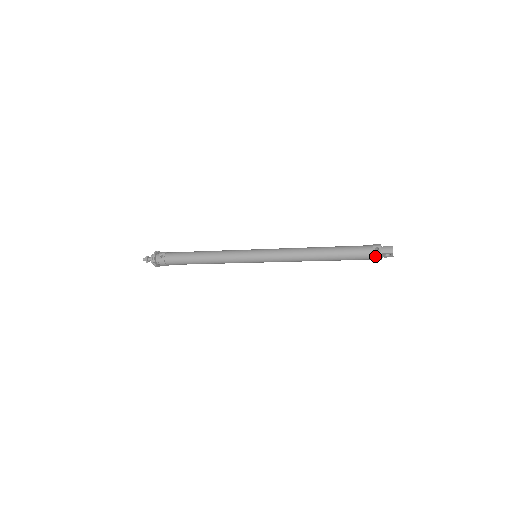
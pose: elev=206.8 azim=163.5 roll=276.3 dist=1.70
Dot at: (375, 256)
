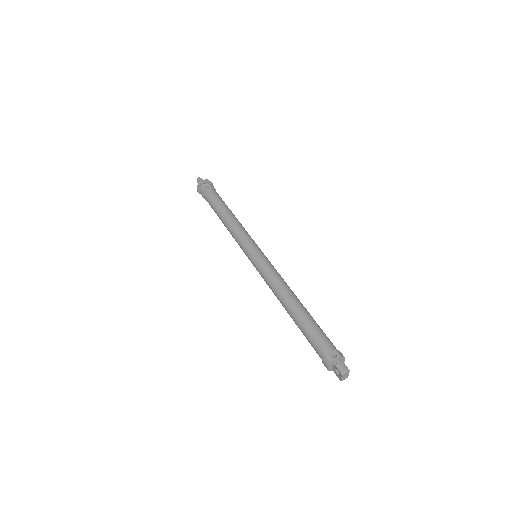
Dot at: (326, 359)
